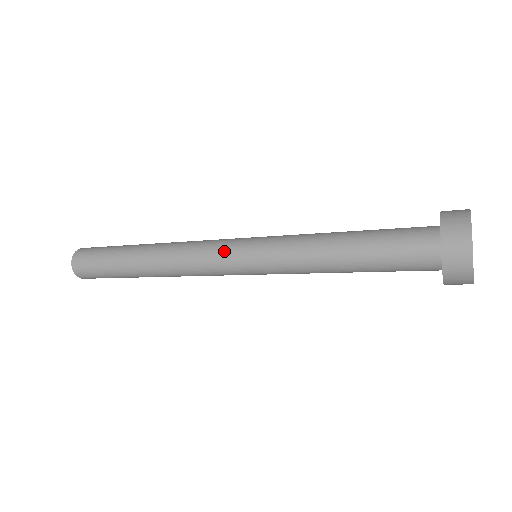
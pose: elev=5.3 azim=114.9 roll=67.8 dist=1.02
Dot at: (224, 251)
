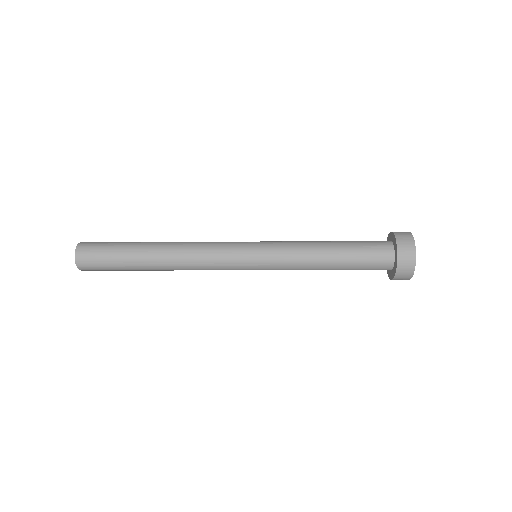
Dot at: (234, 262)
